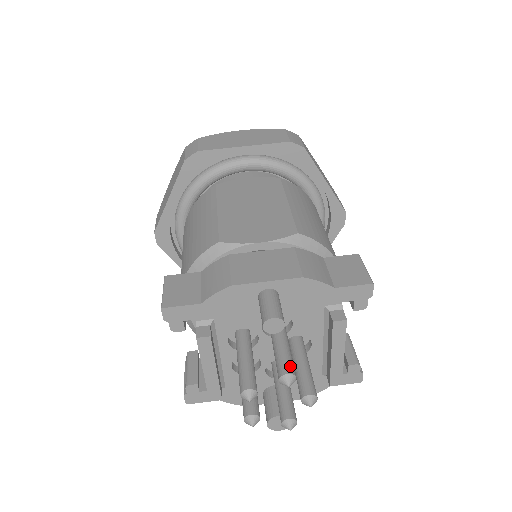
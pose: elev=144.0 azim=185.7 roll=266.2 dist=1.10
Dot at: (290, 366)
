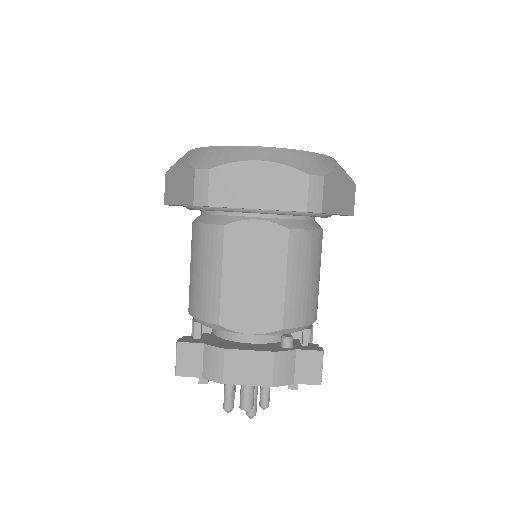
Dot at: (254, 411)
